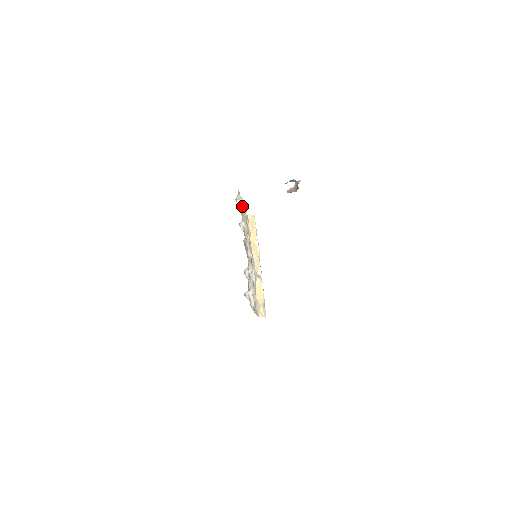
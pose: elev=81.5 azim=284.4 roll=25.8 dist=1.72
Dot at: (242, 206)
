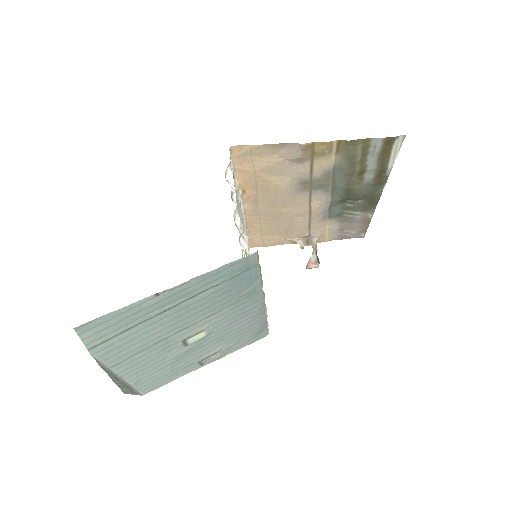
Dot at: occluded
